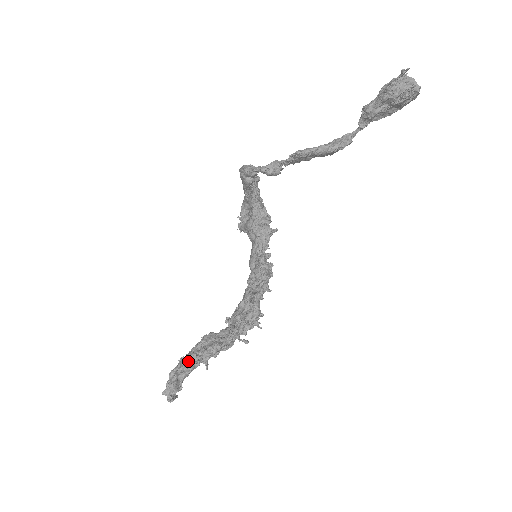
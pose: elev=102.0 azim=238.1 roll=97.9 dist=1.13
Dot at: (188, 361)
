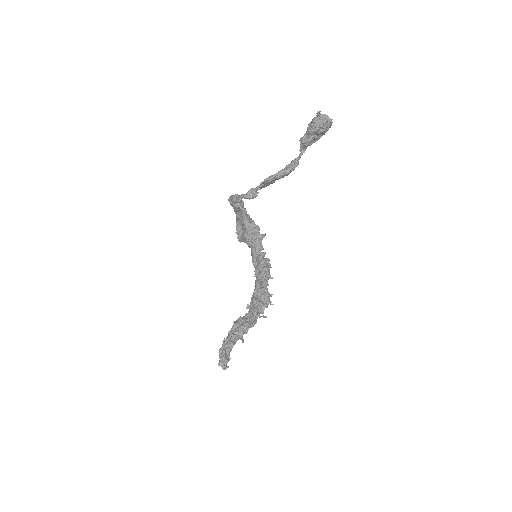
Dot at: (229, 340)
